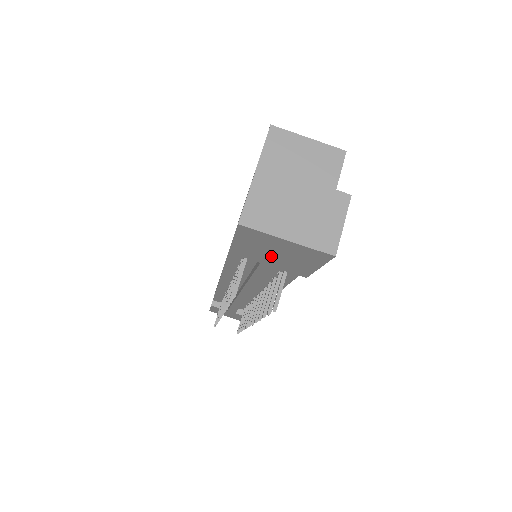
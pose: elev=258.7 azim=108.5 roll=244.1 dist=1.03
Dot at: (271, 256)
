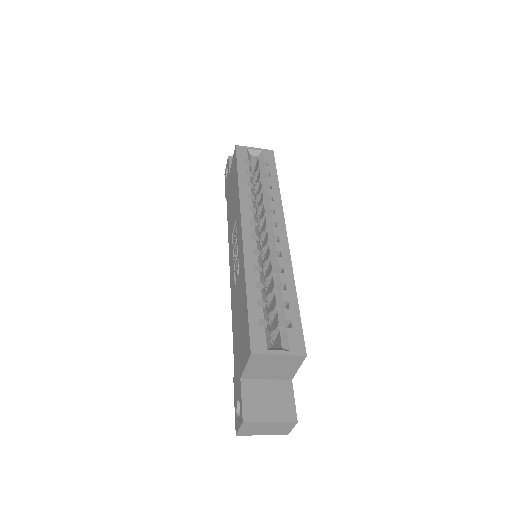
Dot at: occluded
